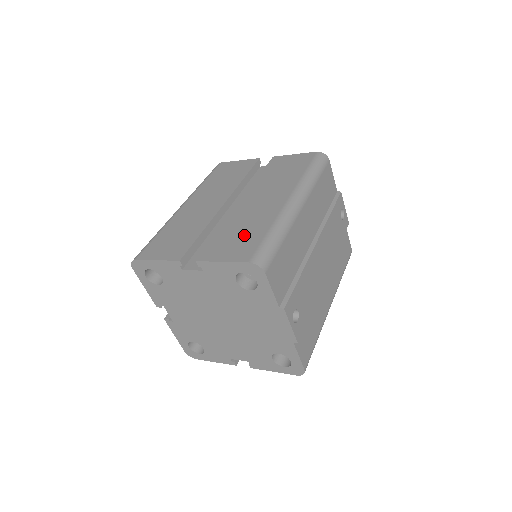
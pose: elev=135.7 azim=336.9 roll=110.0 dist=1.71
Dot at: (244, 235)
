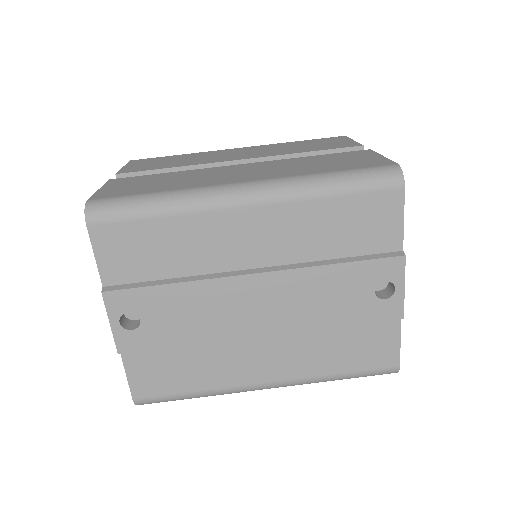
Dot at: (154, 184)
